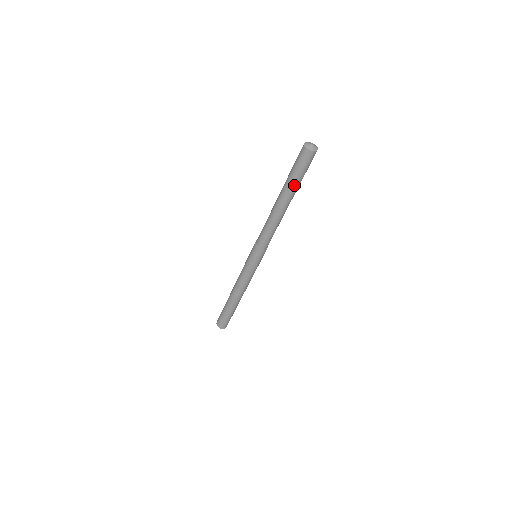
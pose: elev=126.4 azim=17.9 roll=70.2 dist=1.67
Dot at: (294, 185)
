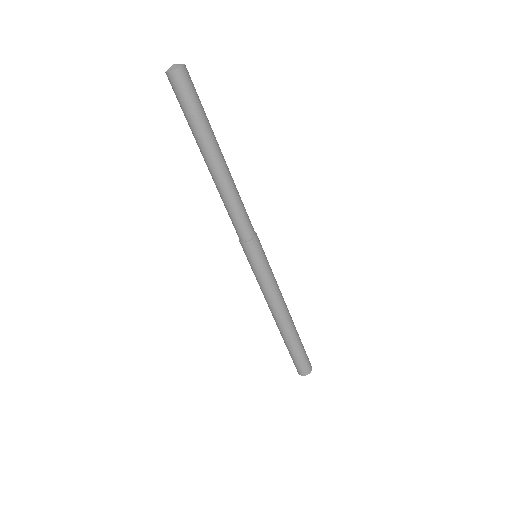
Dot at: (206, 128)
